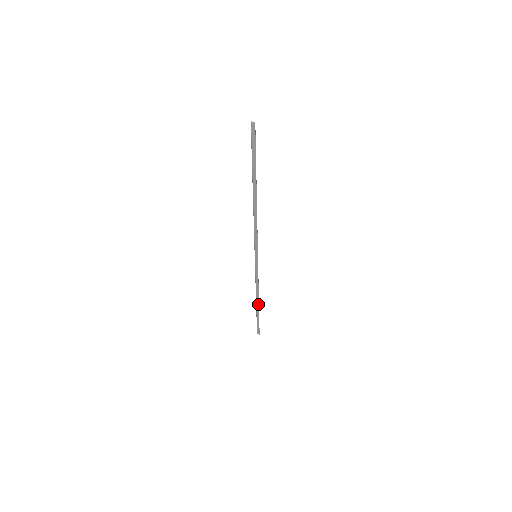
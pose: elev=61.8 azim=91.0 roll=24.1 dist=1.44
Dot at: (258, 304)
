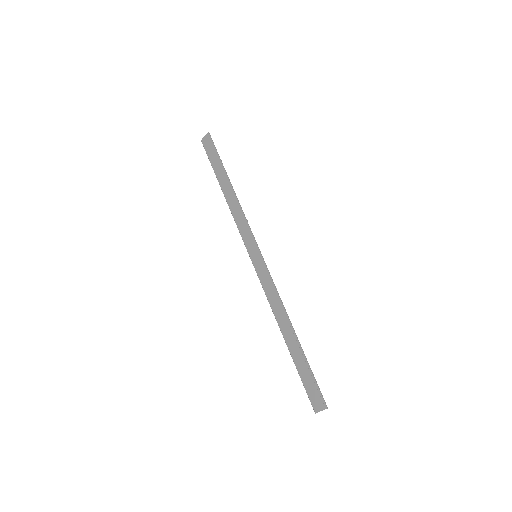
Dot at: (224, 193)
